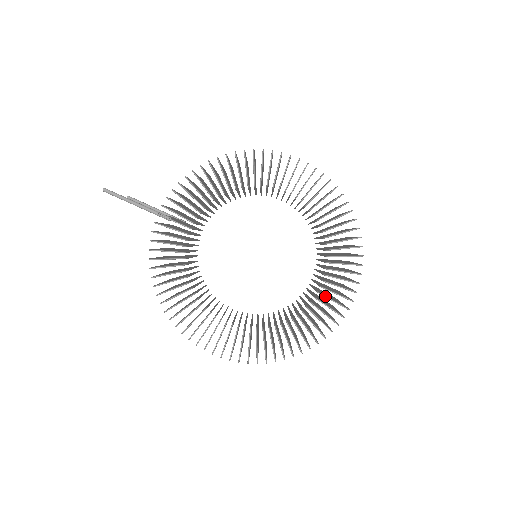
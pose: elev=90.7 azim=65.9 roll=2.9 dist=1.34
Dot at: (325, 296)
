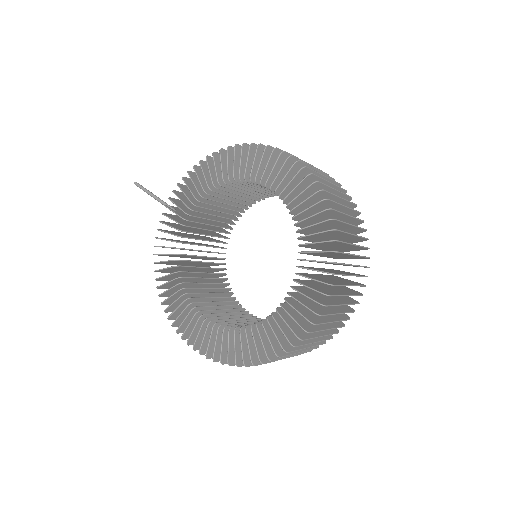
Dot at: (289, 304)
